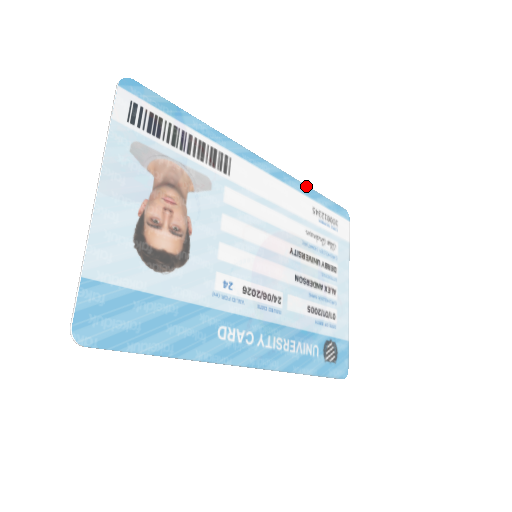
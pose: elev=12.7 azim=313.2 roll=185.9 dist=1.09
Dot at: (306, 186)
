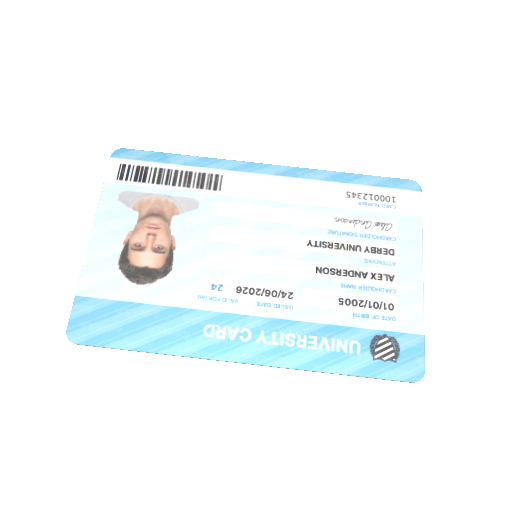
Dot at: (334, 172)
